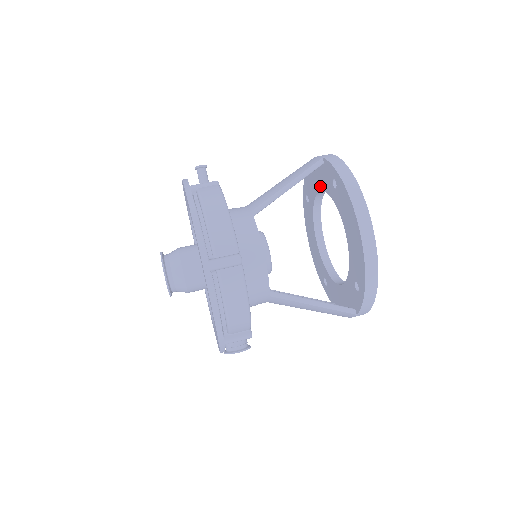
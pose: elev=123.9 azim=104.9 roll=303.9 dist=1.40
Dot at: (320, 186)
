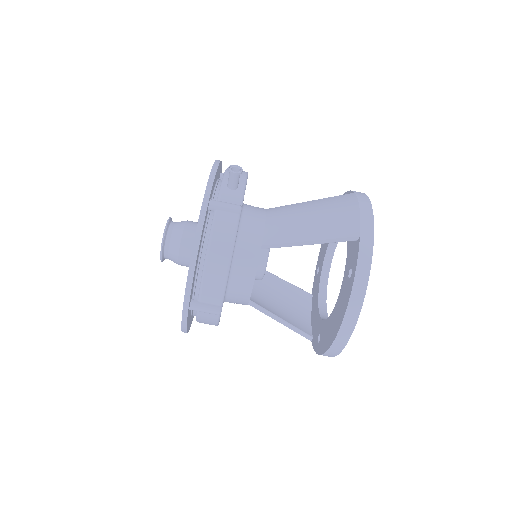
Dot at: occluded
